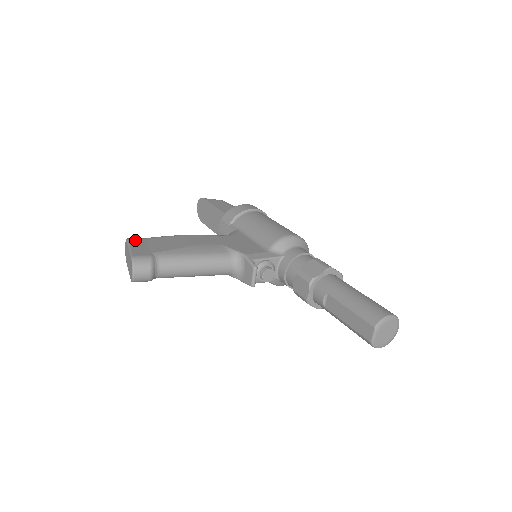
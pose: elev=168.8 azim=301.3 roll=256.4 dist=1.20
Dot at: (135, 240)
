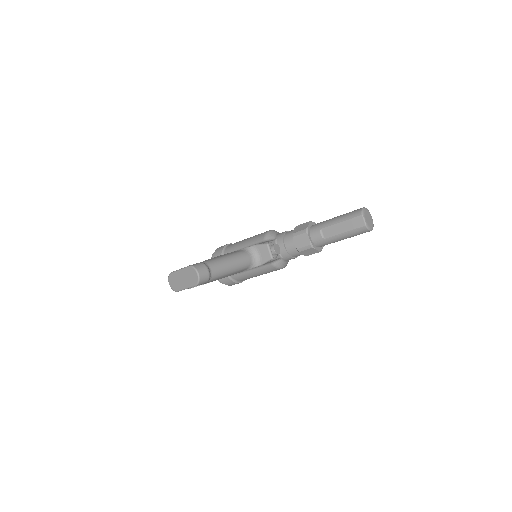
Dot at: occluded
